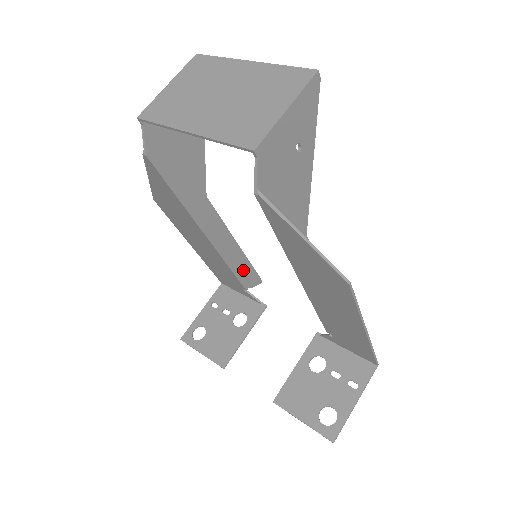
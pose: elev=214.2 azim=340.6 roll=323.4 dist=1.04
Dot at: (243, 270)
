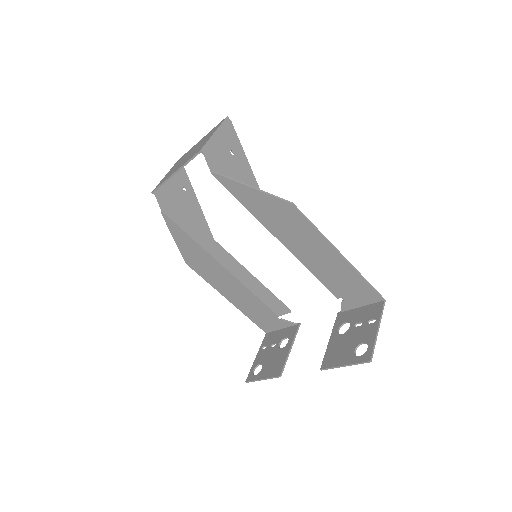
Dot at: (268, 298)
